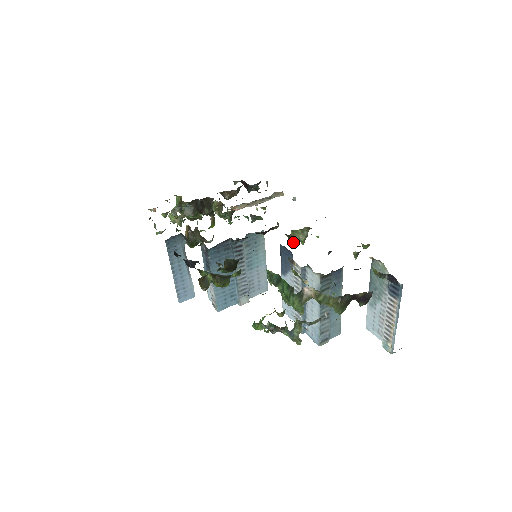
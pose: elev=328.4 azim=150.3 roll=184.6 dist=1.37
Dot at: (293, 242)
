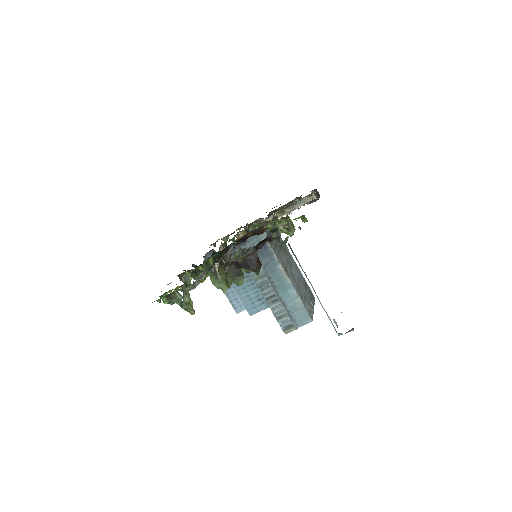
Dot at: occluded
